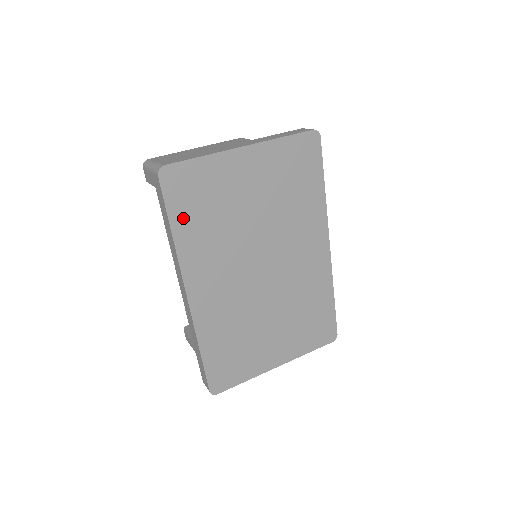
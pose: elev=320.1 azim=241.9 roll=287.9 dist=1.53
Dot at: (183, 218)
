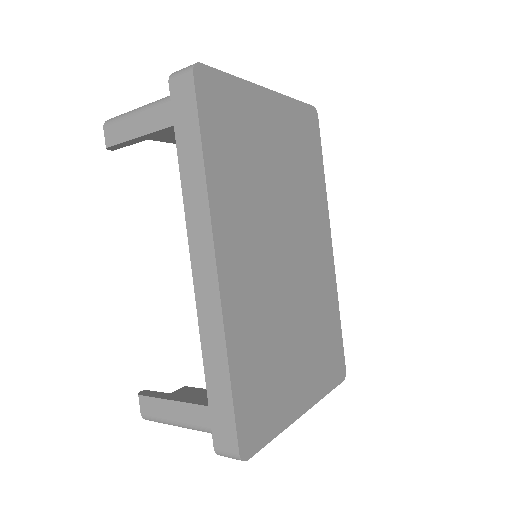
Dot at: (215, 145)
